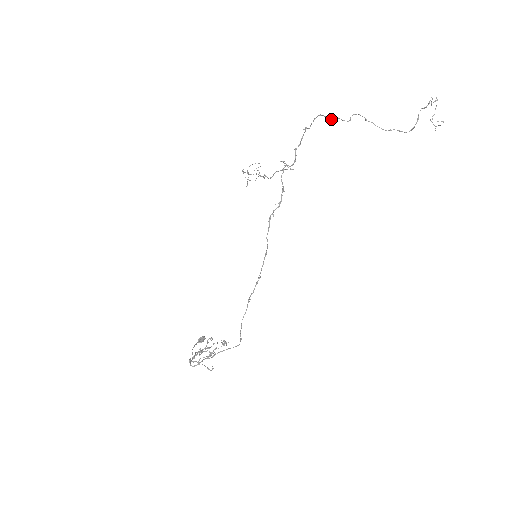
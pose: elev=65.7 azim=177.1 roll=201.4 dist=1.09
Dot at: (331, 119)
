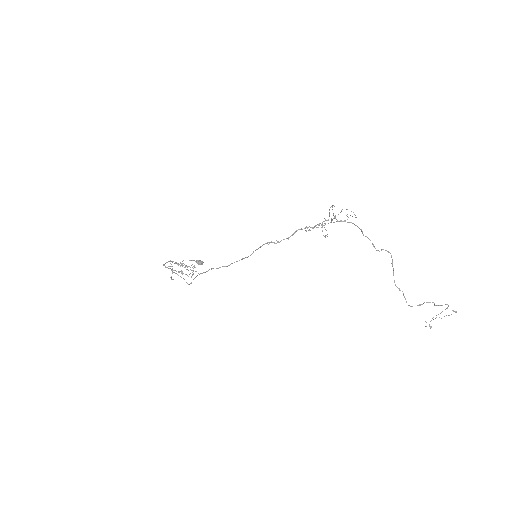
Dot at: occluded
